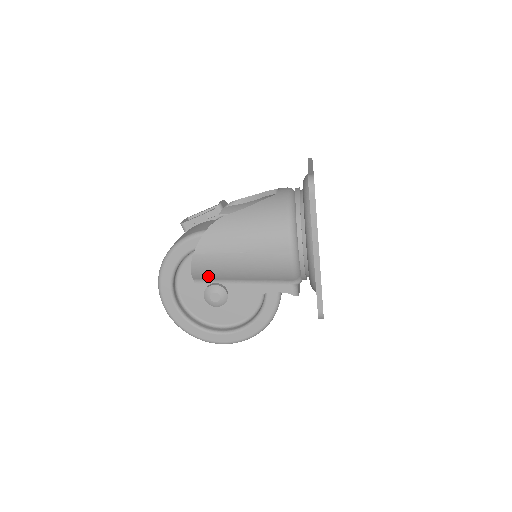
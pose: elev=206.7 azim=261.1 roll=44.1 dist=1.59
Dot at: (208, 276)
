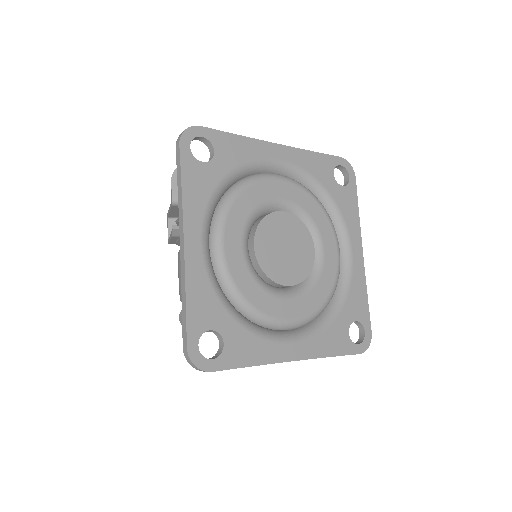
Dot at: occluded
